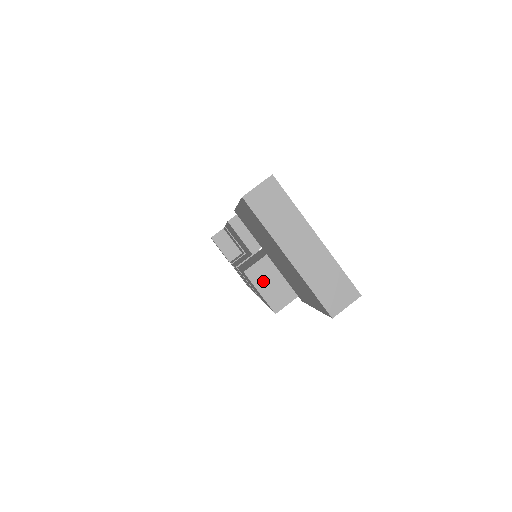
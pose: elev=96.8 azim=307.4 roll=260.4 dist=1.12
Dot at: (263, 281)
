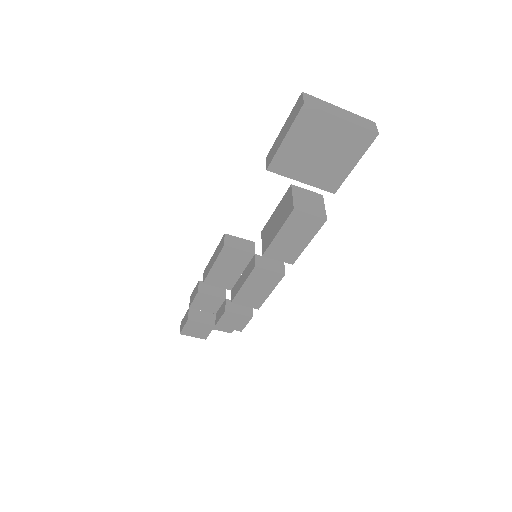
Dot at: (305, 208)
